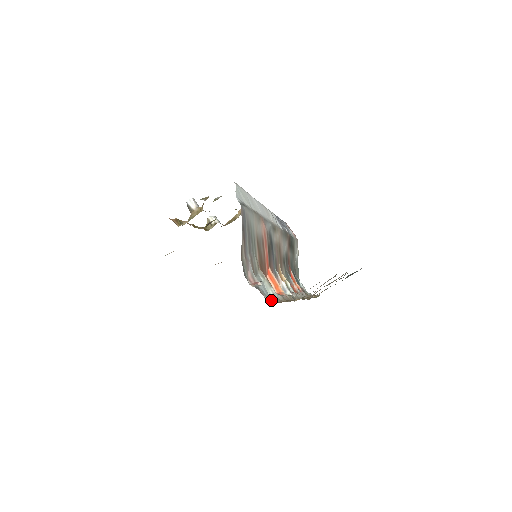
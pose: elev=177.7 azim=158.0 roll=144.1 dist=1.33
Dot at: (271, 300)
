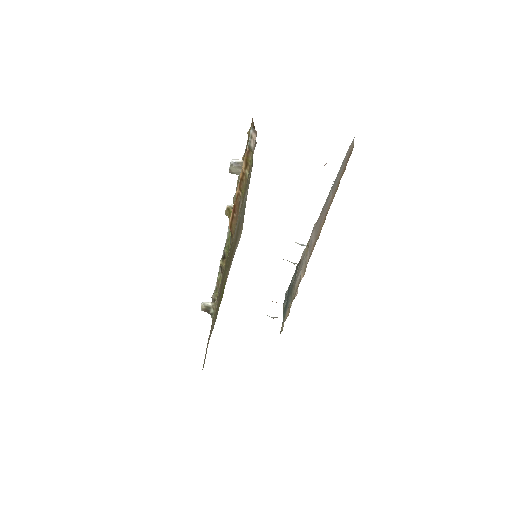
Dot at: occluded
